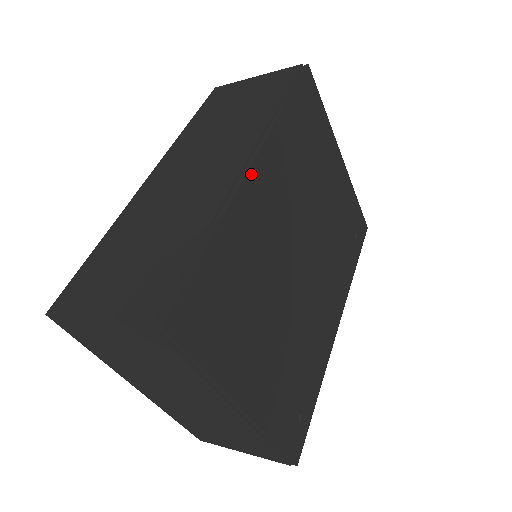
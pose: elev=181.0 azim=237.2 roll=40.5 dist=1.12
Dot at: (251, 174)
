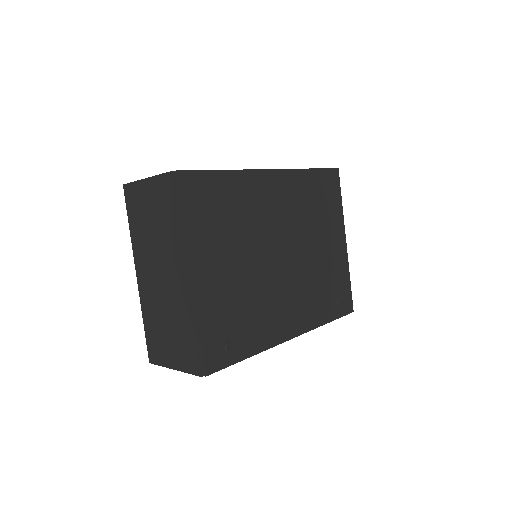
Dot at: (269, 173)
